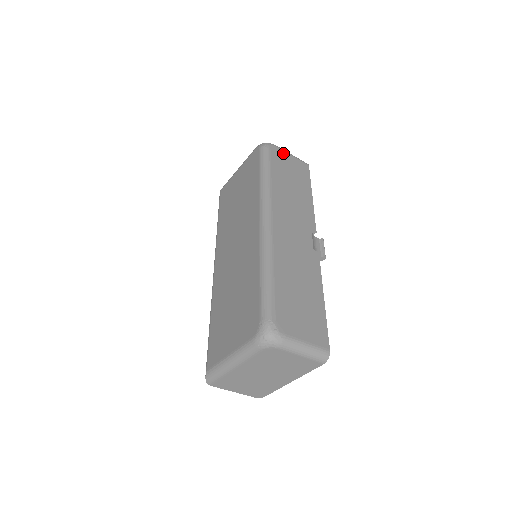
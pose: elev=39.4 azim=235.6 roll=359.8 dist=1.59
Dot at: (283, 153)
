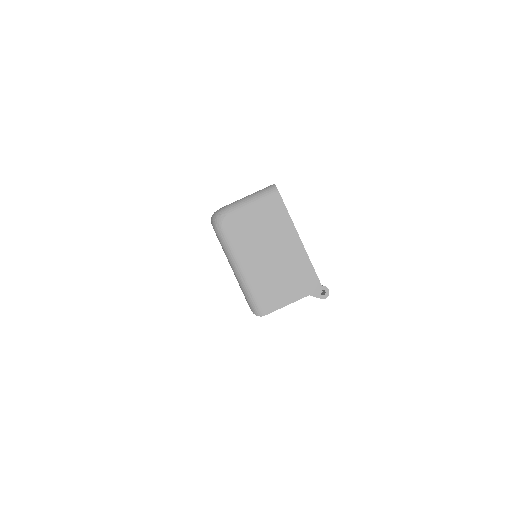
Dot at: occluded
